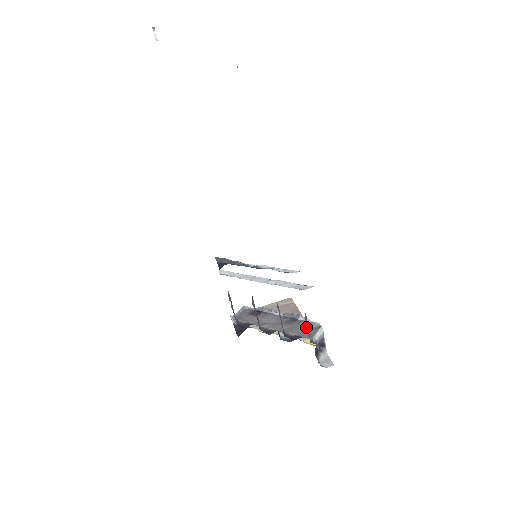
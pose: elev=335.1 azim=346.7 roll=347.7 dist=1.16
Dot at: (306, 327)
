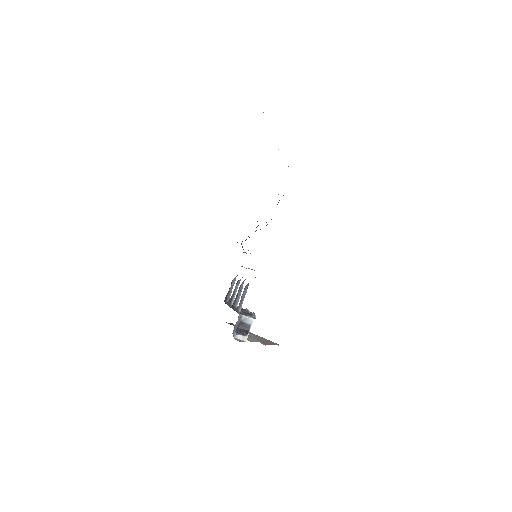
Dot at: (249, 315)
